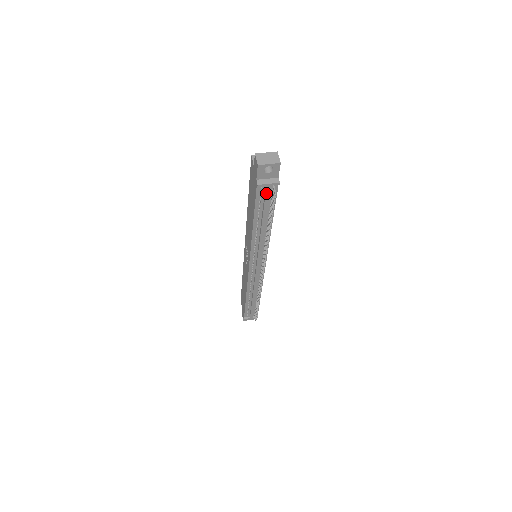
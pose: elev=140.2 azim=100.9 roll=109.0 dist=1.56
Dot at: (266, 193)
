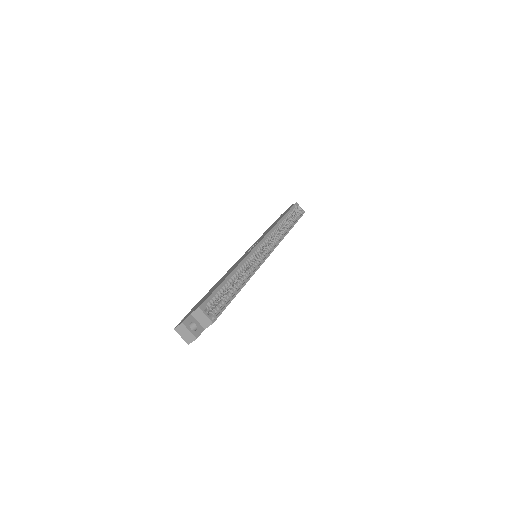
Dot at: occluded
